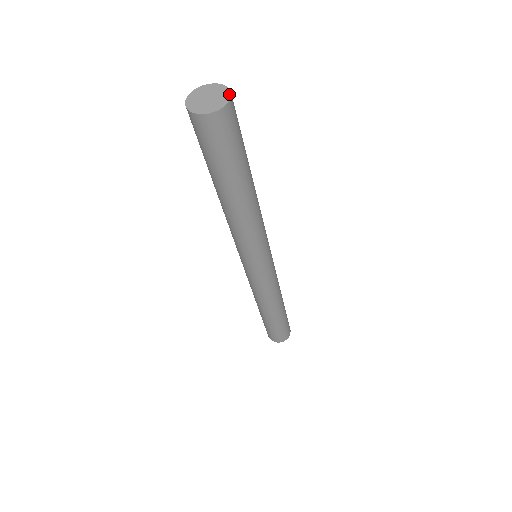
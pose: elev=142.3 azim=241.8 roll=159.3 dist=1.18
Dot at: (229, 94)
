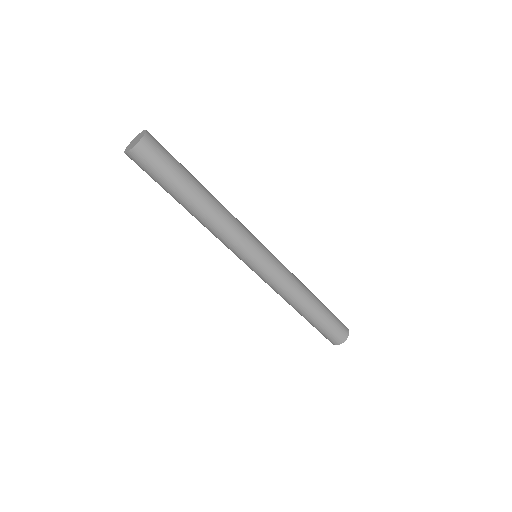
Dot at: (144, 133)
